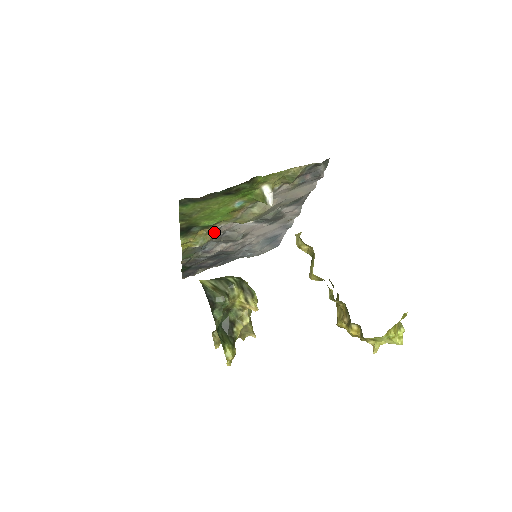
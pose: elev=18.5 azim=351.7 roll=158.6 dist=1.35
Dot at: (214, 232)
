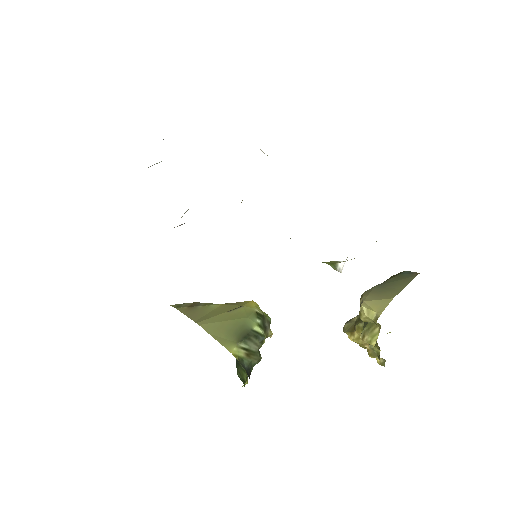
Dot at: occluded
